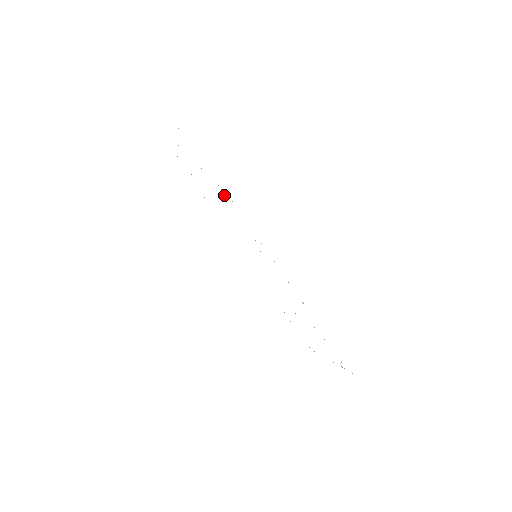
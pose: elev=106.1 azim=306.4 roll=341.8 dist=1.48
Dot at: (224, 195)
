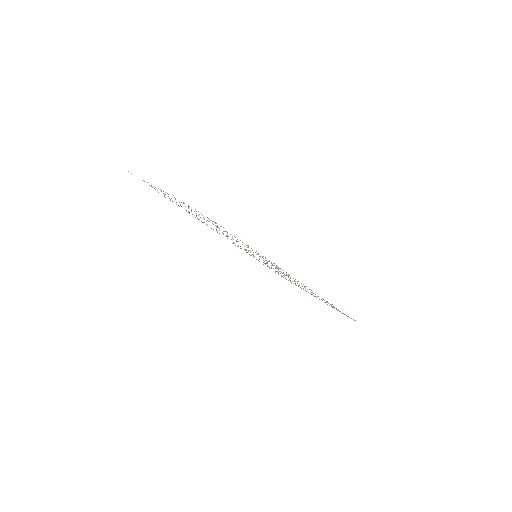
Dot at: occluded
